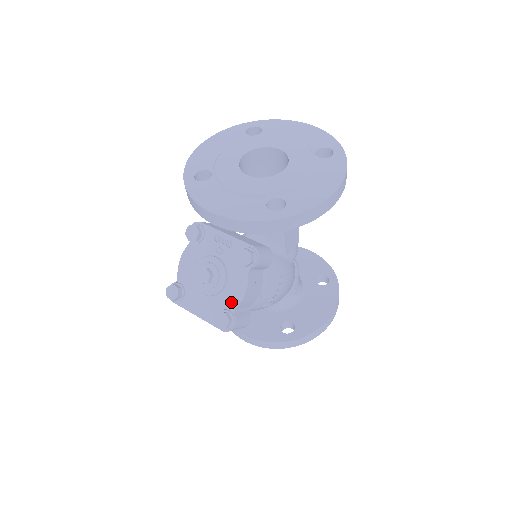
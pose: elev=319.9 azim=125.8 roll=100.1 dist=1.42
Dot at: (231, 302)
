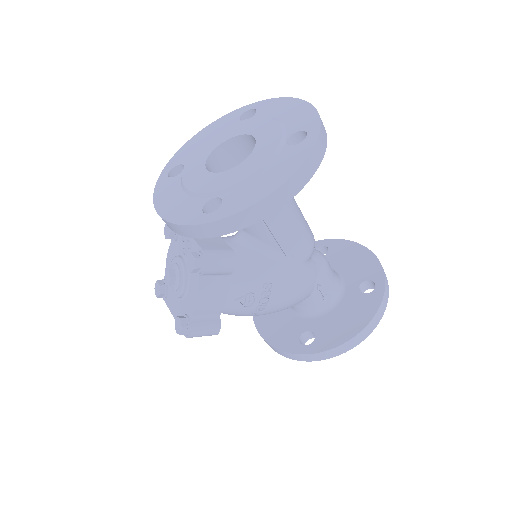
Dot at: (189, 307)
